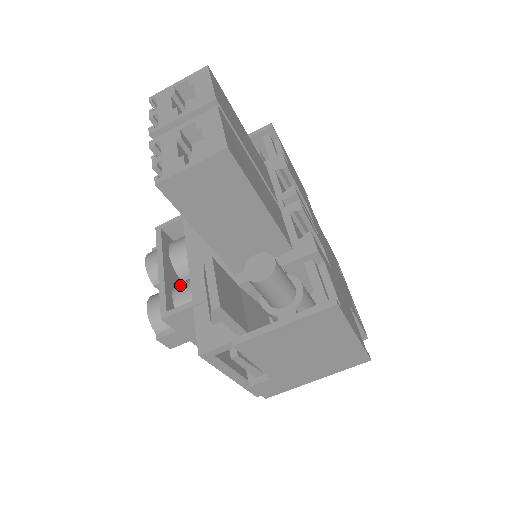
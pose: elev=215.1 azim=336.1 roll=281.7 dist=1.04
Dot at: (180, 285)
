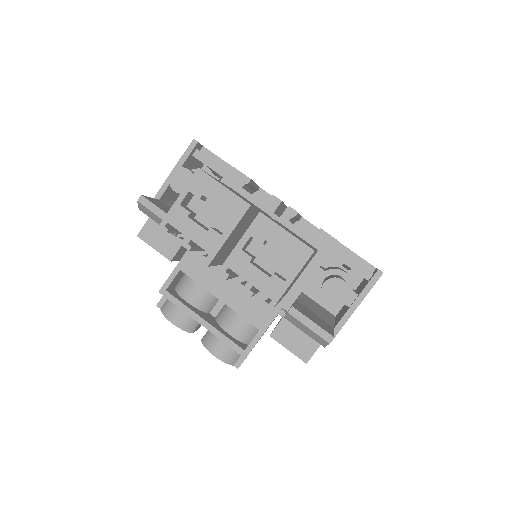
Dot at: (226, 322)
